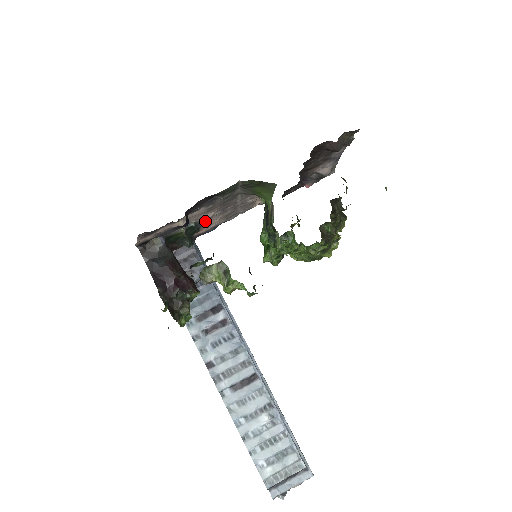
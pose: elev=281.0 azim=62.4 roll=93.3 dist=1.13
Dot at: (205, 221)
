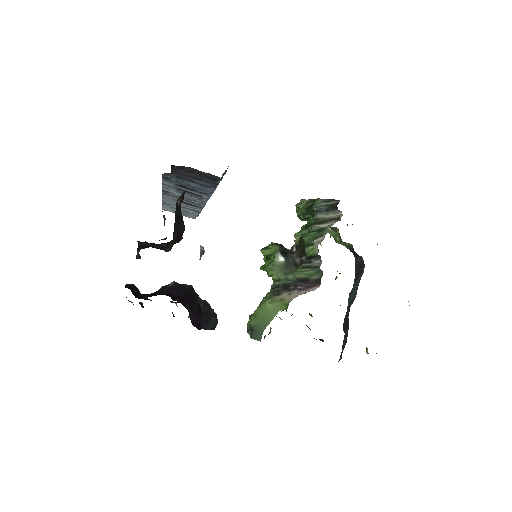
Dot at: occluded
